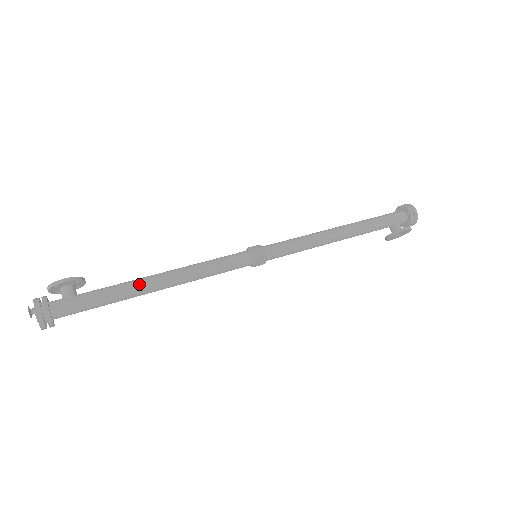
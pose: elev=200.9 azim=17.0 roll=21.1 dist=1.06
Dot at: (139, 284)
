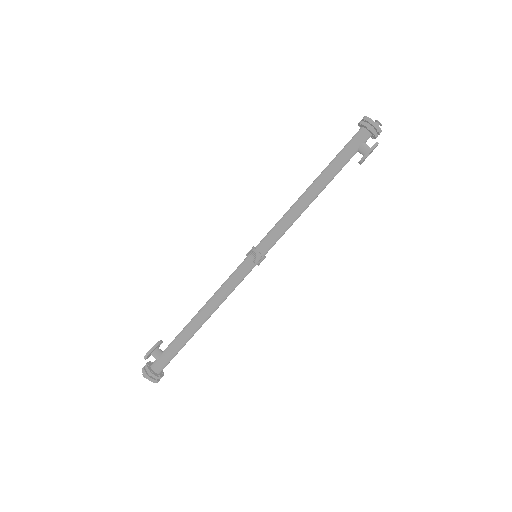
Dot at: (191, 328)
